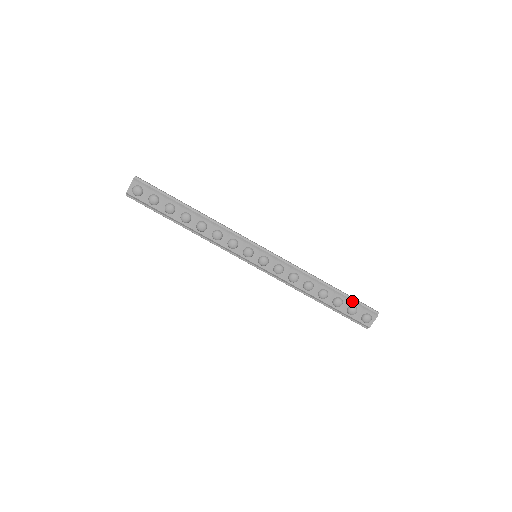
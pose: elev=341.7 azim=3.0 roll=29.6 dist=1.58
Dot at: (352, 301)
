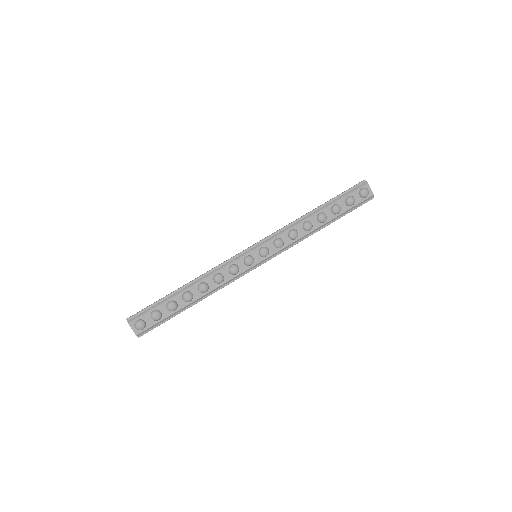
Dot at: (342, 197)
